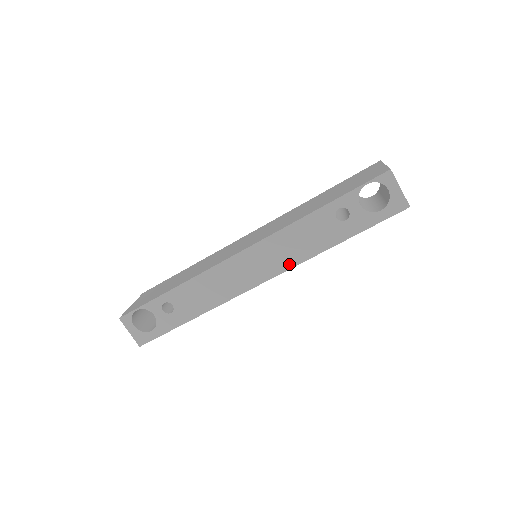
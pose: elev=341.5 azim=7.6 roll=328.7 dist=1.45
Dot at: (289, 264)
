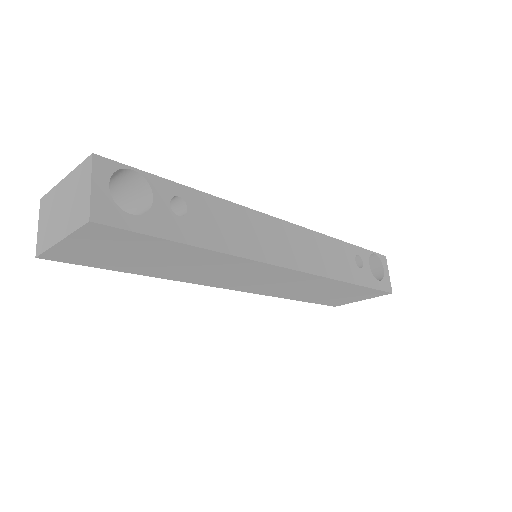
Dot at: (318, 270)
